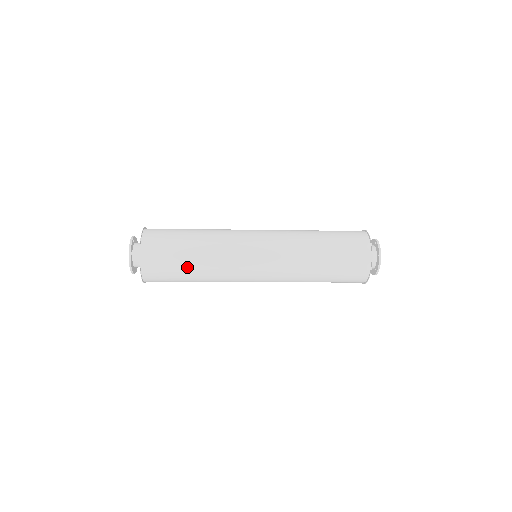
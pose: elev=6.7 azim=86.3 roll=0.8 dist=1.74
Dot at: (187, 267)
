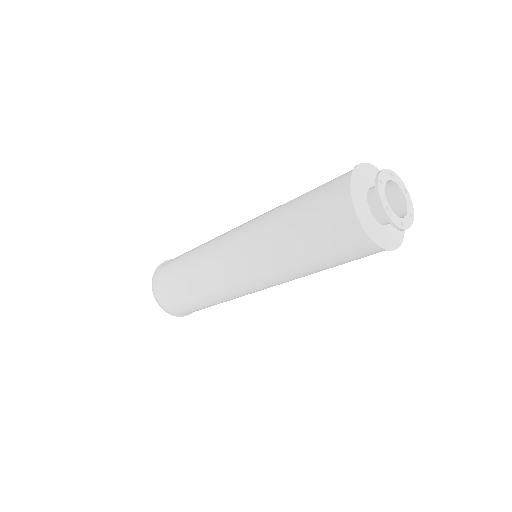
Dot at: (180, 275)
